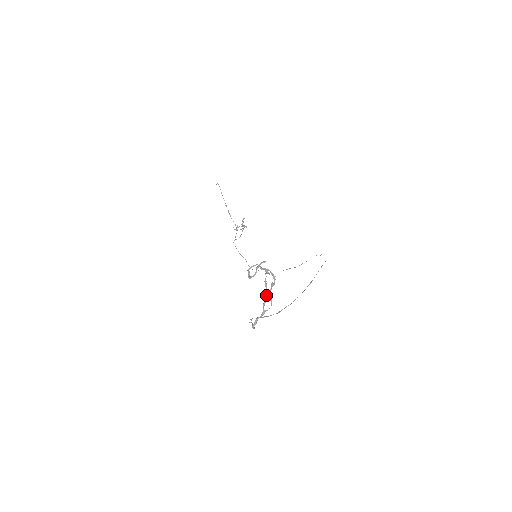
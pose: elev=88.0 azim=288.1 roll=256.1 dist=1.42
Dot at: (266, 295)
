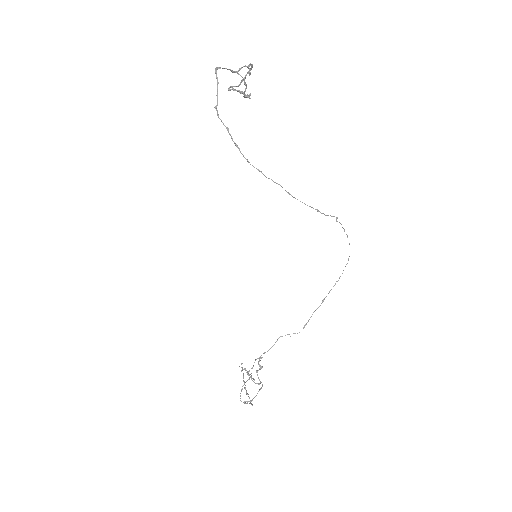
Dot at: (240, 68)
